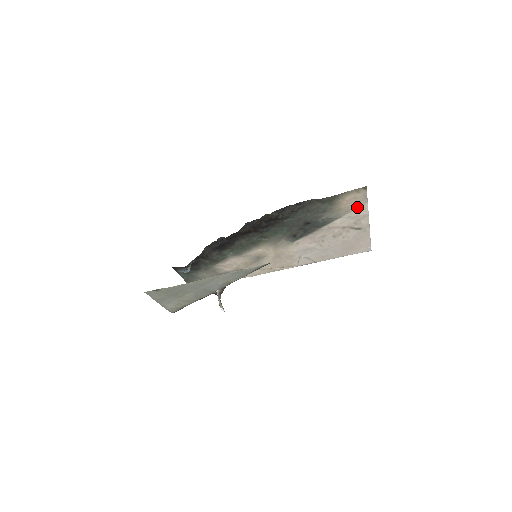
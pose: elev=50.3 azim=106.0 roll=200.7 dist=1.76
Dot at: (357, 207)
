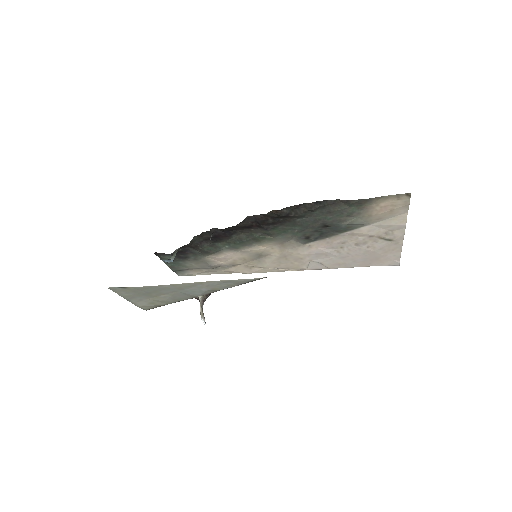
Dot at: (393, 215)
